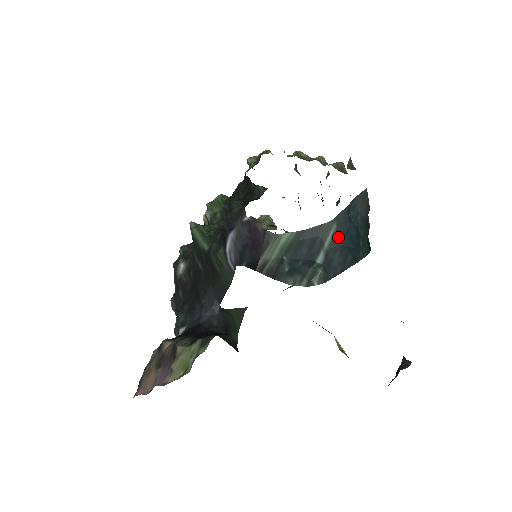
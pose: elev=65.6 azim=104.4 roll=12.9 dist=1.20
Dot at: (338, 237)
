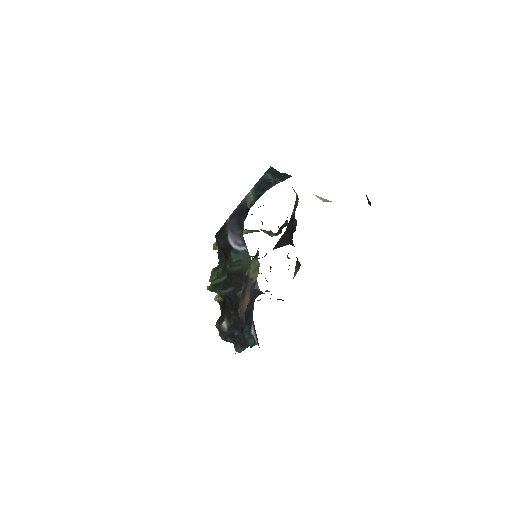
Dot at: (274, 175)
